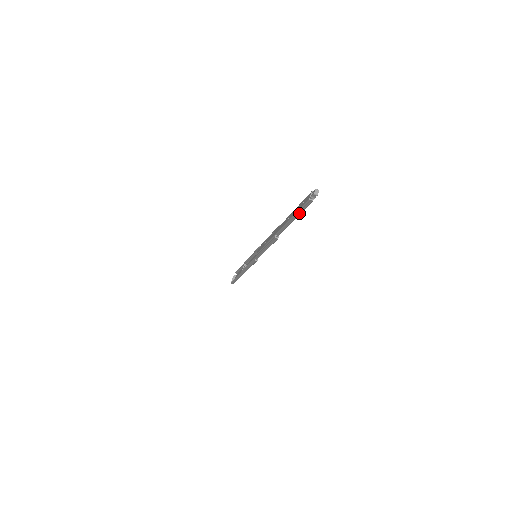
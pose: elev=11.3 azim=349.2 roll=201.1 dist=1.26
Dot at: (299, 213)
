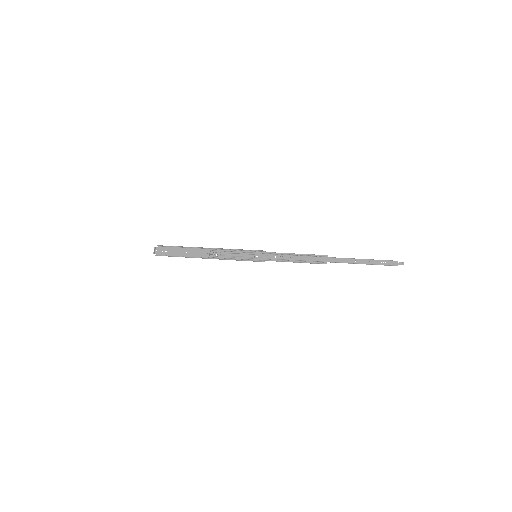
Dot at: occluded
